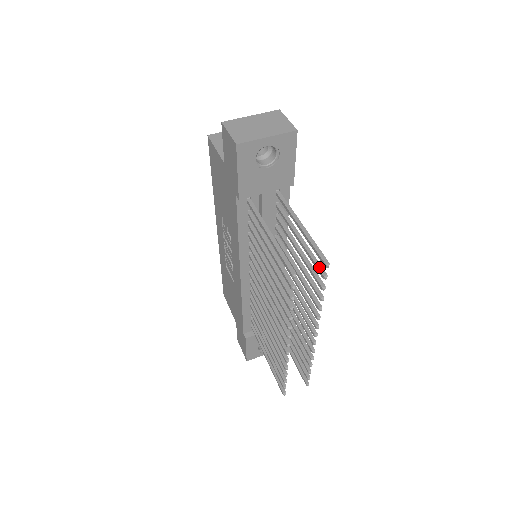
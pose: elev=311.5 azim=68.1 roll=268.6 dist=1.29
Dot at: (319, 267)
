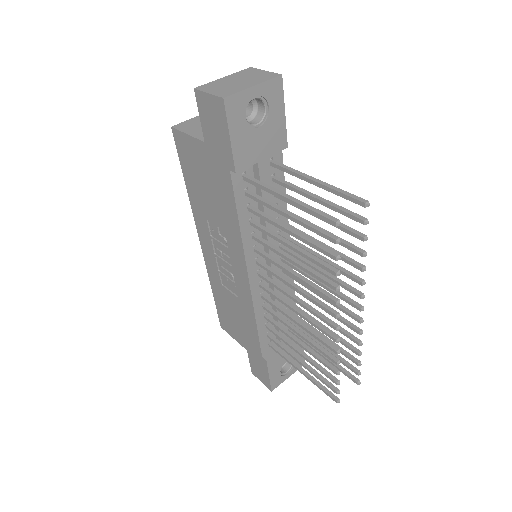
Dot at: (354, 215)
